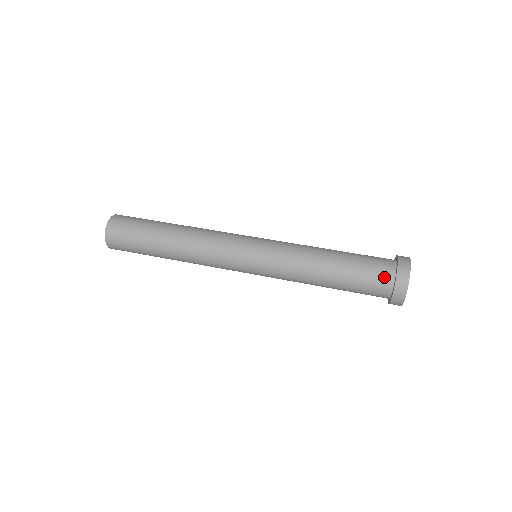
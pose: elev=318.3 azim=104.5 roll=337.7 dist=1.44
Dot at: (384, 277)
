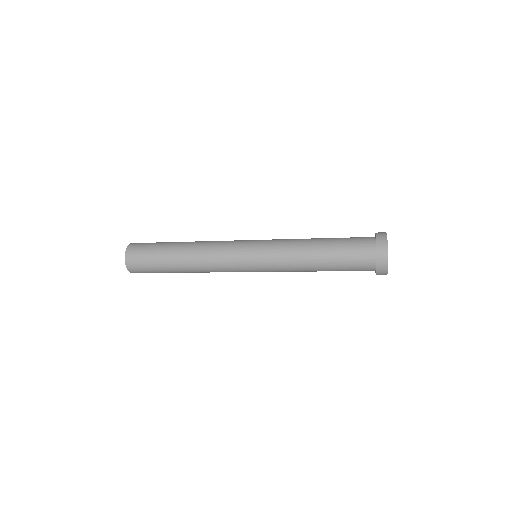
Dot at: (366, 238)
